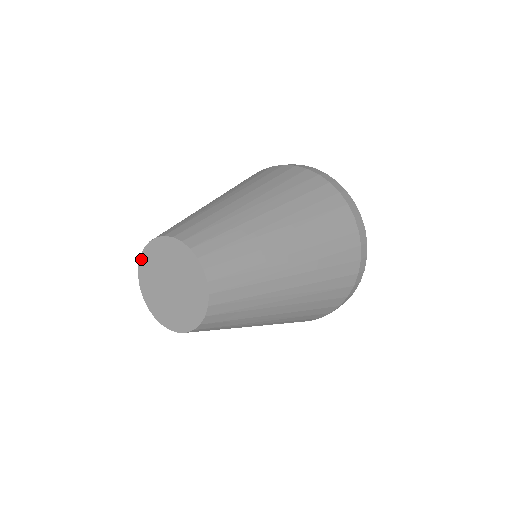
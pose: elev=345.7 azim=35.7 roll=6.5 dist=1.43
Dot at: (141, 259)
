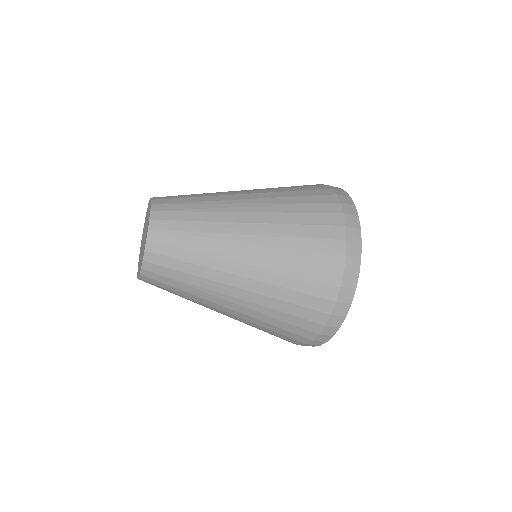
Dot at: occluded
